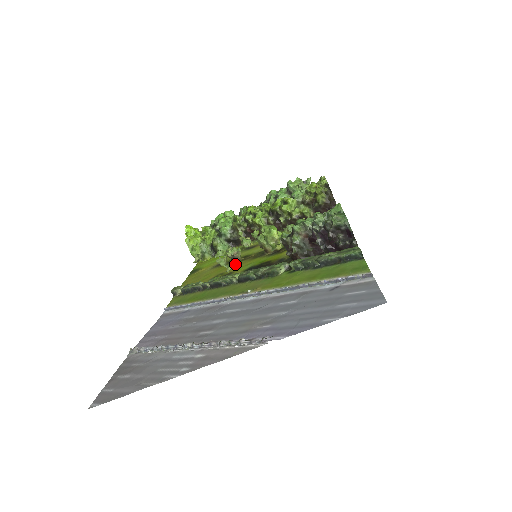
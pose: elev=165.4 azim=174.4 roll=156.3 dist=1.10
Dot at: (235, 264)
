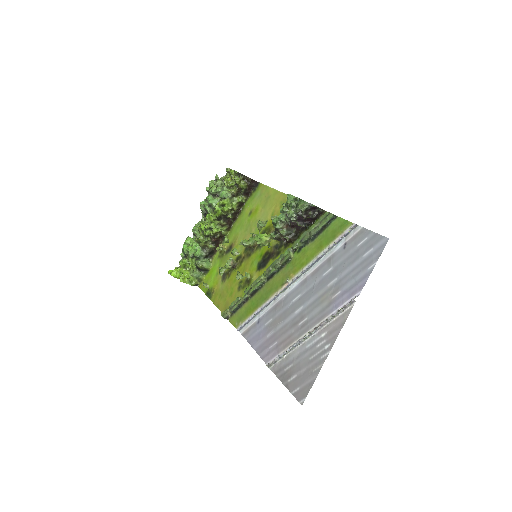
Dot at: (240, 269)
